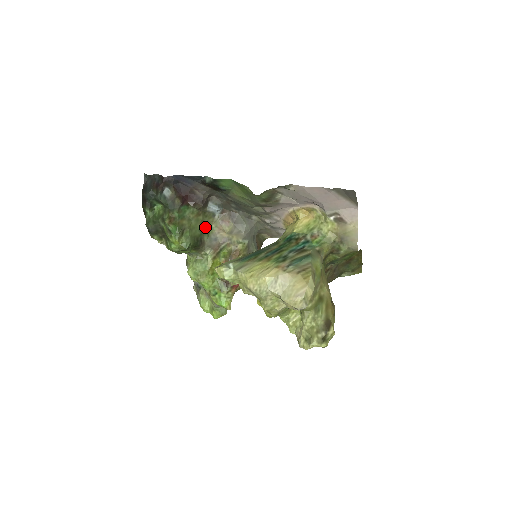
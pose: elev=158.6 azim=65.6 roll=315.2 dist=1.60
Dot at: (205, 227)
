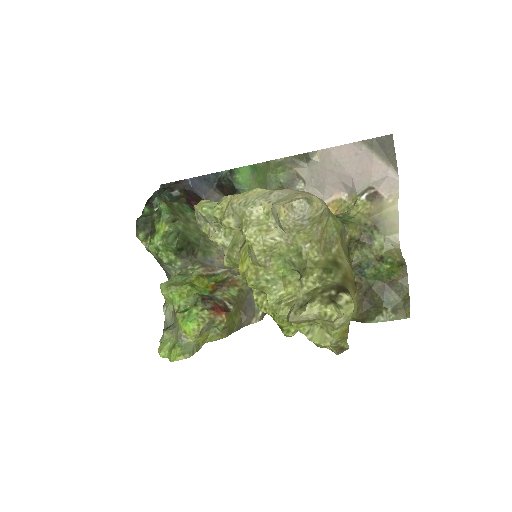
Dot at: (204, 244)
